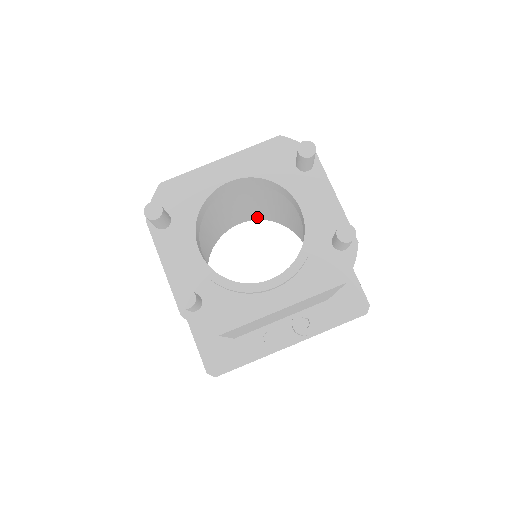
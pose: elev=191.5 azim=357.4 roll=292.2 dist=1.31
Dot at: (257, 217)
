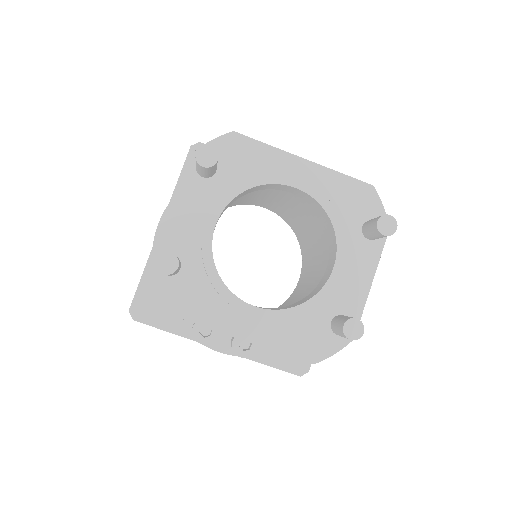
Dot at: (284, 217)
